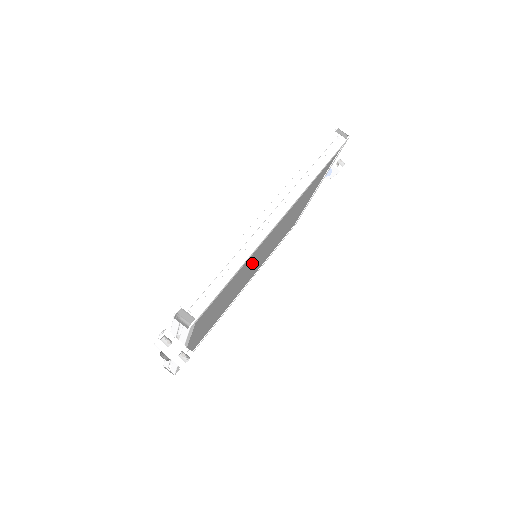
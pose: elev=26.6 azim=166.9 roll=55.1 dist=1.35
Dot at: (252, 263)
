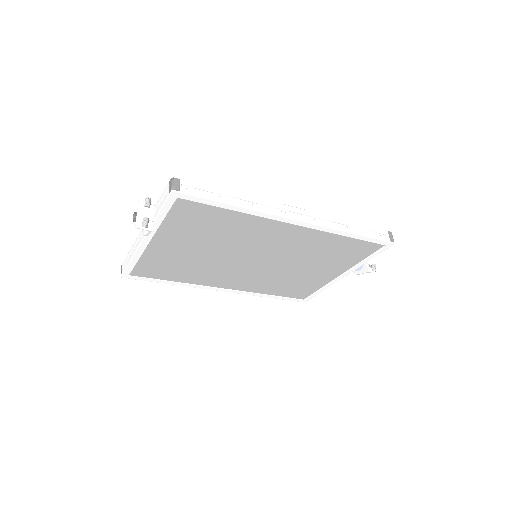
Dot at: (249, 246)
